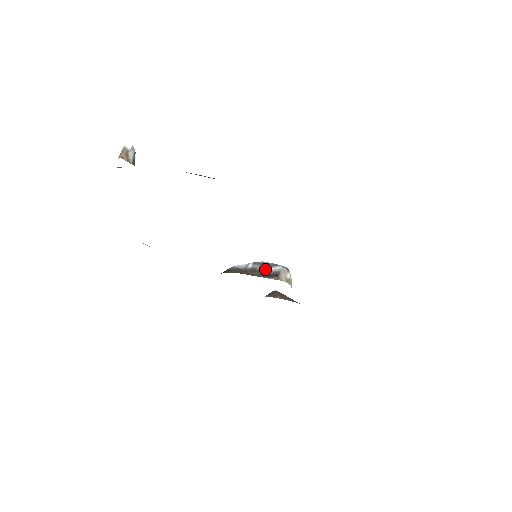
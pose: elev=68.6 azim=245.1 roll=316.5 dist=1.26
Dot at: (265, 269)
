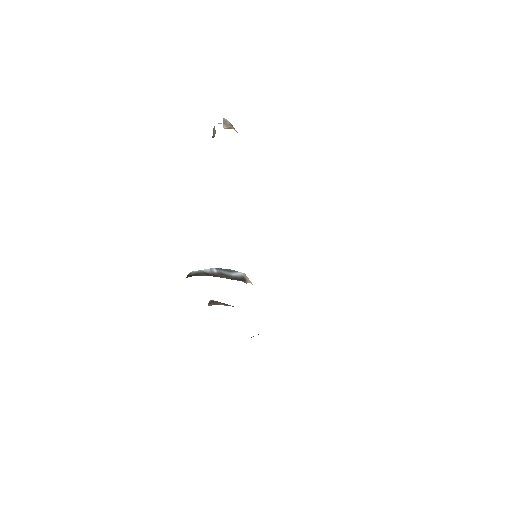
Dot at: (230, 274)
